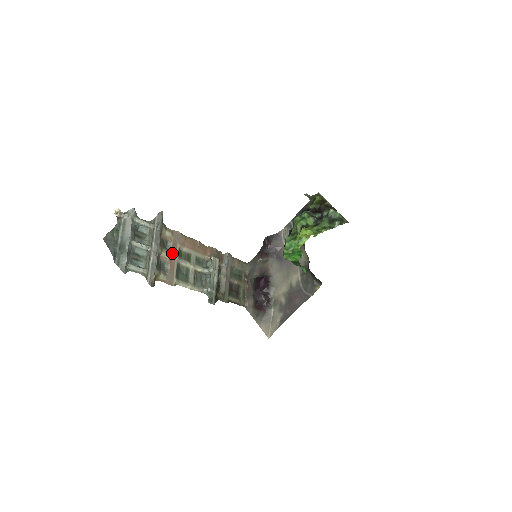
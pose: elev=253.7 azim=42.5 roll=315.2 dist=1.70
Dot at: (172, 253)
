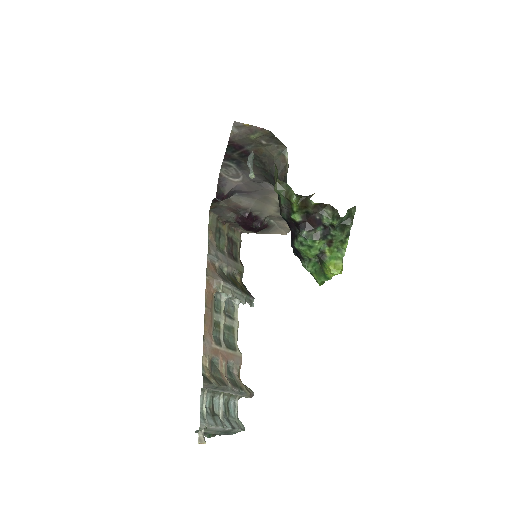
Dot at: (220, 356)
